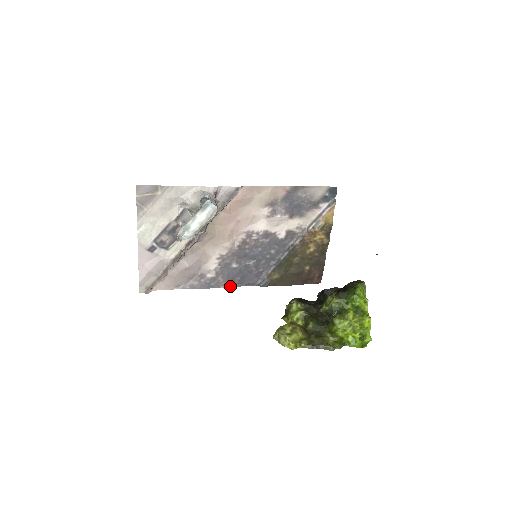
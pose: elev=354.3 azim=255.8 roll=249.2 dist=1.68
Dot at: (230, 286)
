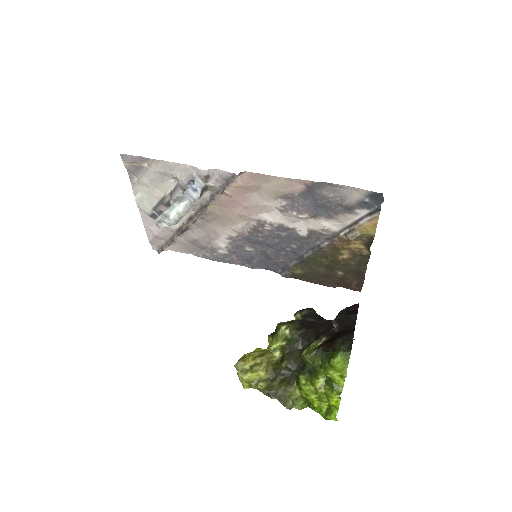
Dot at: (247, 266)
